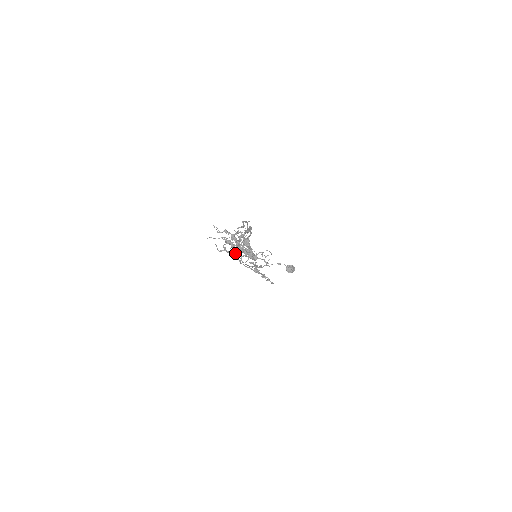
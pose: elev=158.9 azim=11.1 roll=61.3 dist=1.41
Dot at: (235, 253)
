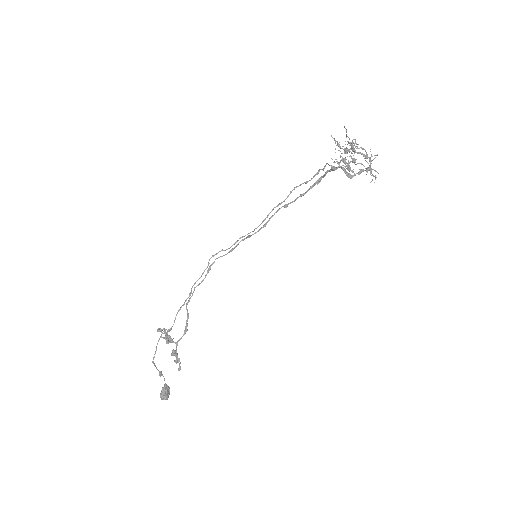
Dot at: occluded
